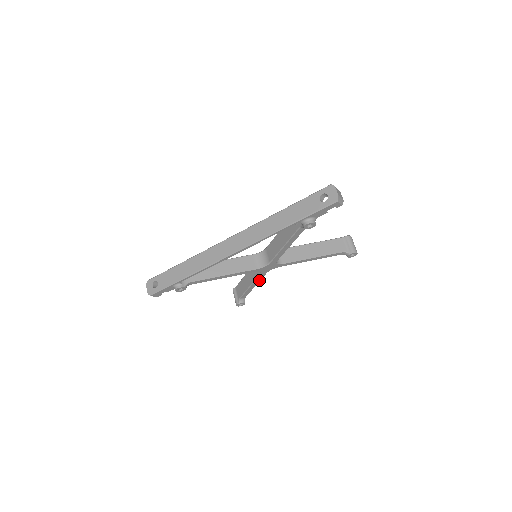
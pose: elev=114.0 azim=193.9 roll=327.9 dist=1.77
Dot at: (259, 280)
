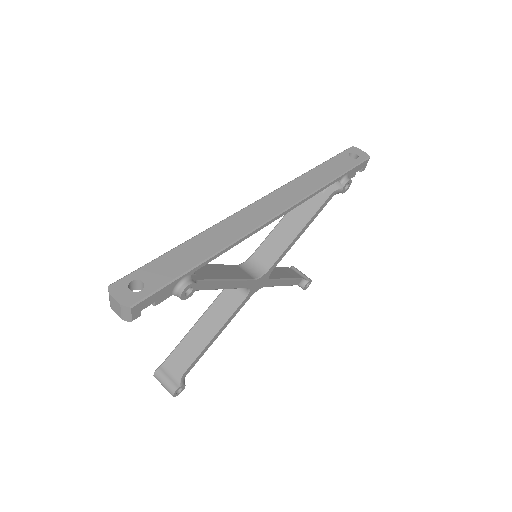
Dot at: (231, 318)
